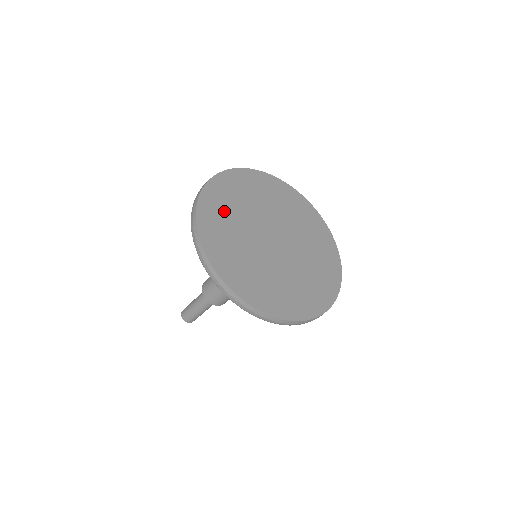
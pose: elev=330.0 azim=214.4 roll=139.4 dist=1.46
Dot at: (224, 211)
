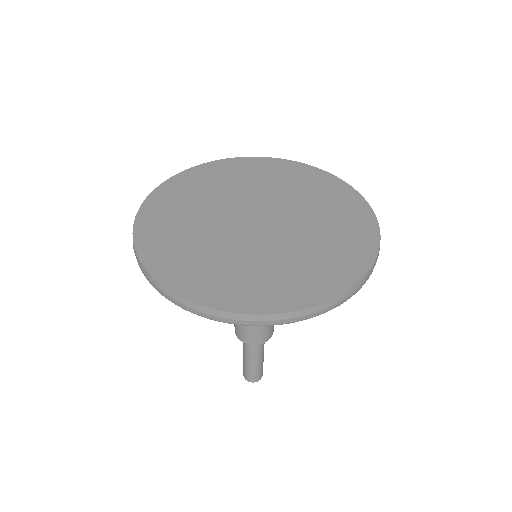
Dot at: (189, 257)
